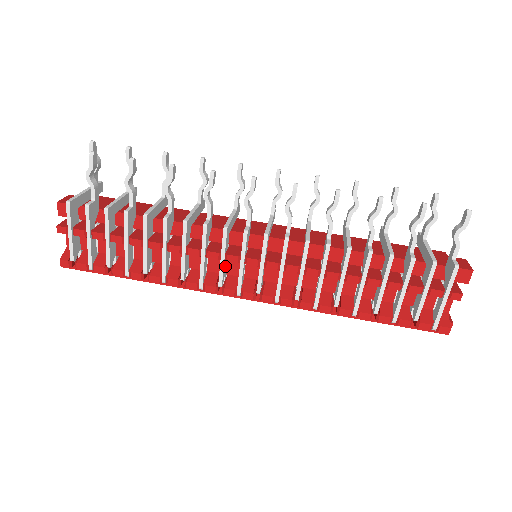
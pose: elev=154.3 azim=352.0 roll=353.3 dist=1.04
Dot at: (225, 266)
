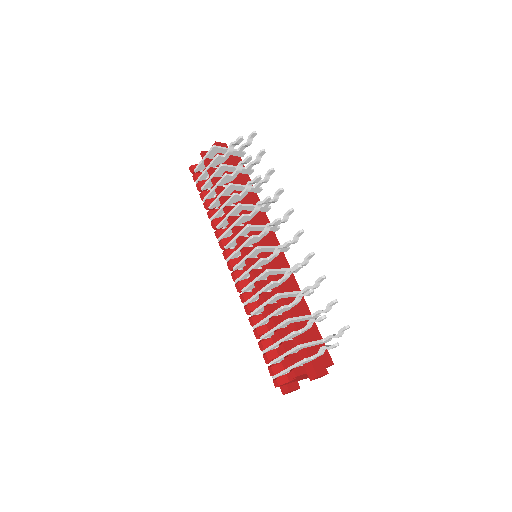
Dot at: (236, 243)
